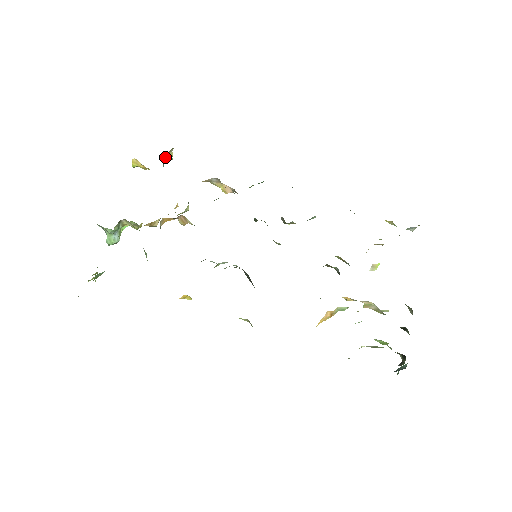
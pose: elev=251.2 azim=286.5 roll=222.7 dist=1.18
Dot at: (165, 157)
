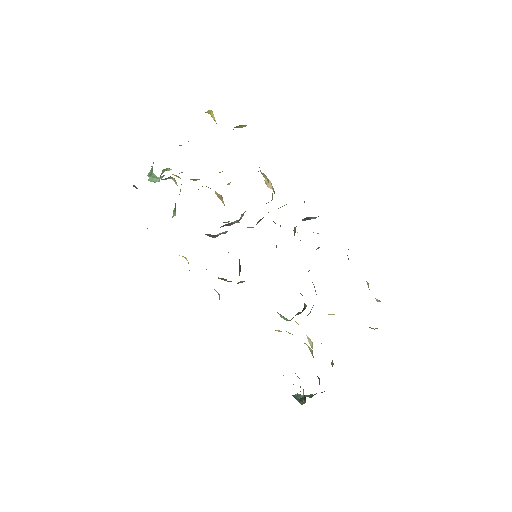
Dot at: (238, 126)
